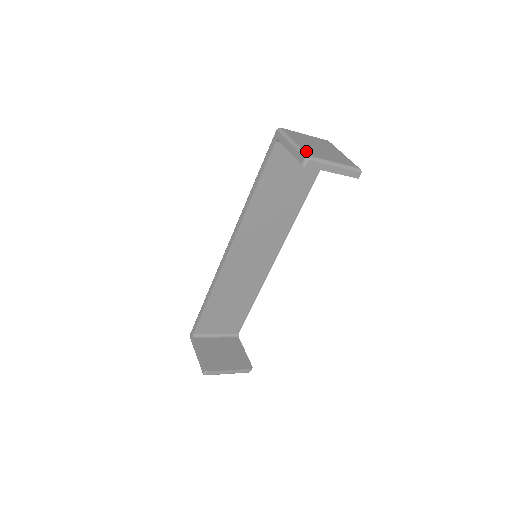
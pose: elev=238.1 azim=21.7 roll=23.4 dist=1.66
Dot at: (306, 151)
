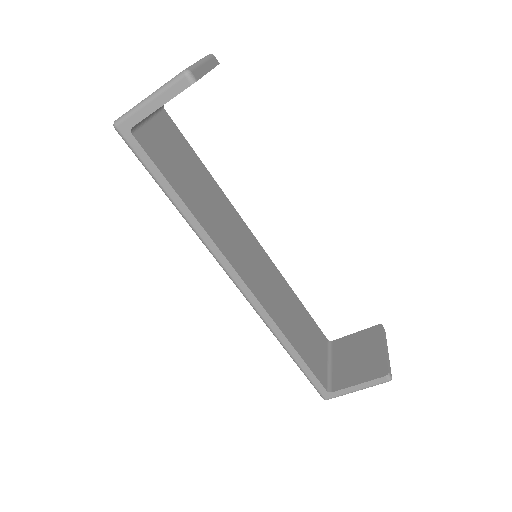
Dot at: occluded
